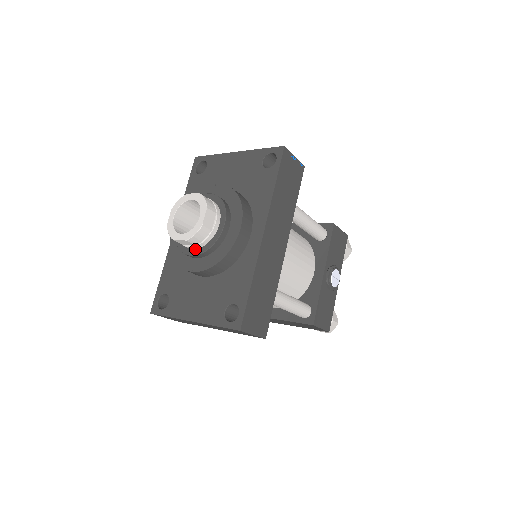
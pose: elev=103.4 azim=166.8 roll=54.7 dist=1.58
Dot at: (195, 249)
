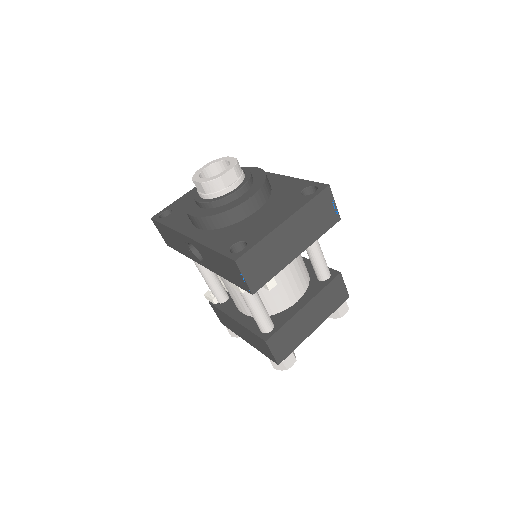
Dot at: (238, 186)
